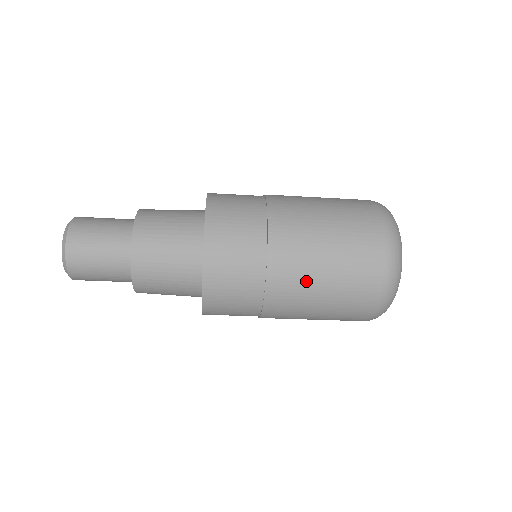
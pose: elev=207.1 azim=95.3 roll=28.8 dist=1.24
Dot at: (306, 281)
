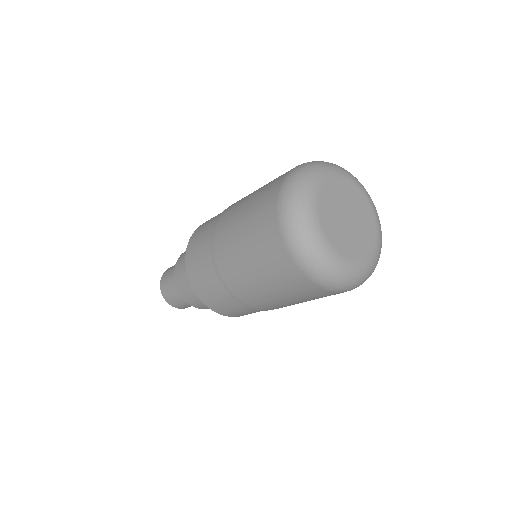
Dot at: (231, 243)
